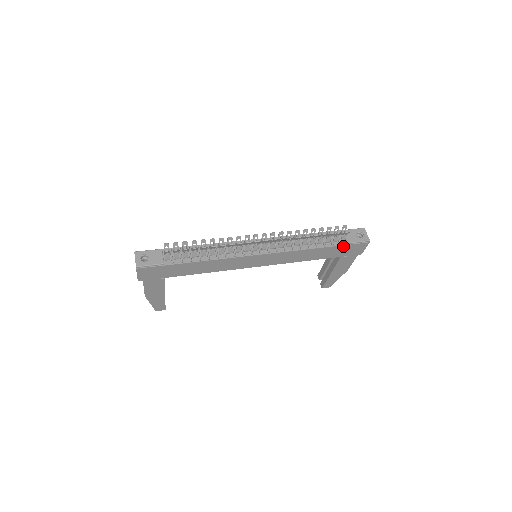
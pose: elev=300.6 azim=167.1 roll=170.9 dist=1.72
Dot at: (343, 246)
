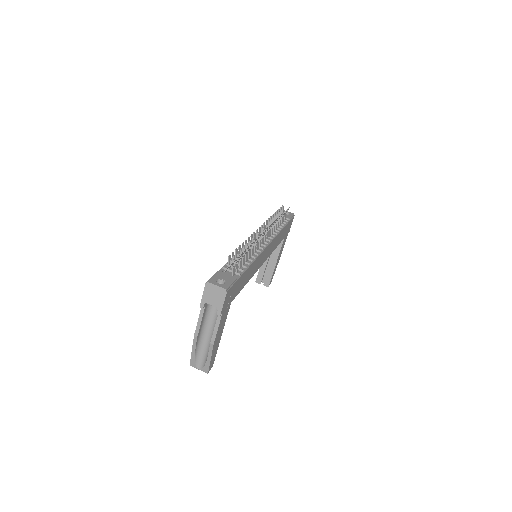
Dot at: (288, 223)
